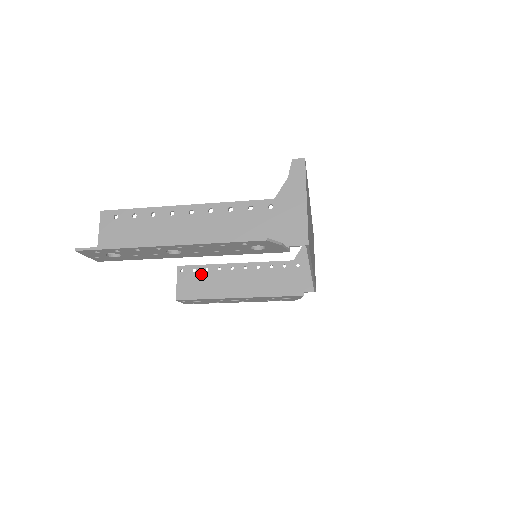
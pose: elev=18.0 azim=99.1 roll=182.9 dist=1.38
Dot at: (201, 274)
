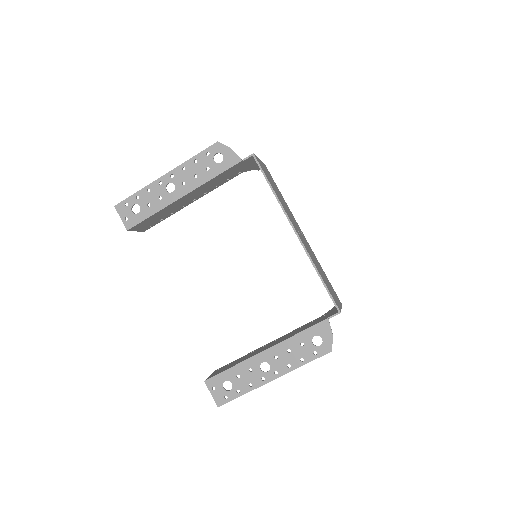
Dot at: occluded
